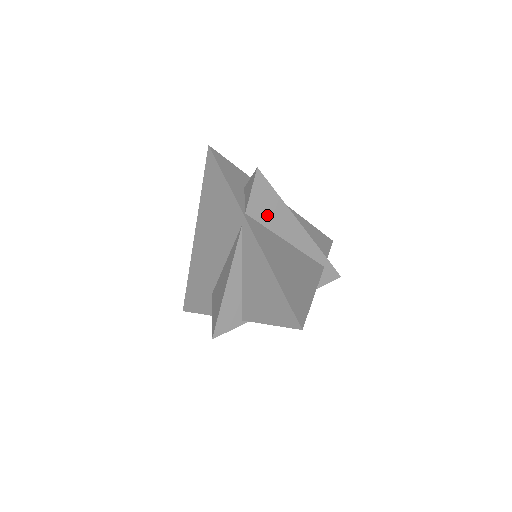
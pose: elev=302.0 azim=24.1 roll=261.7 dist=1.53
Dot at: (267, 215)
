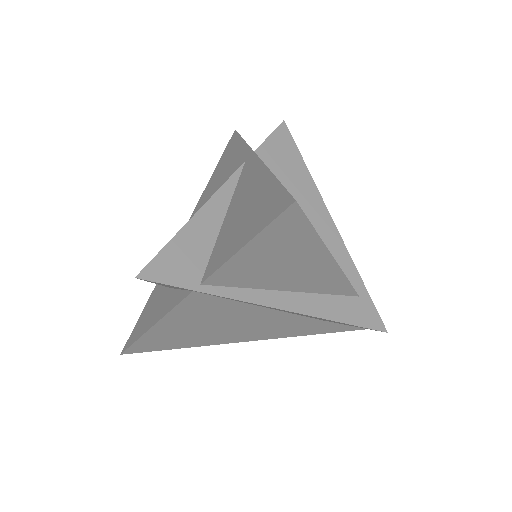
Dot at: (284, 173)
